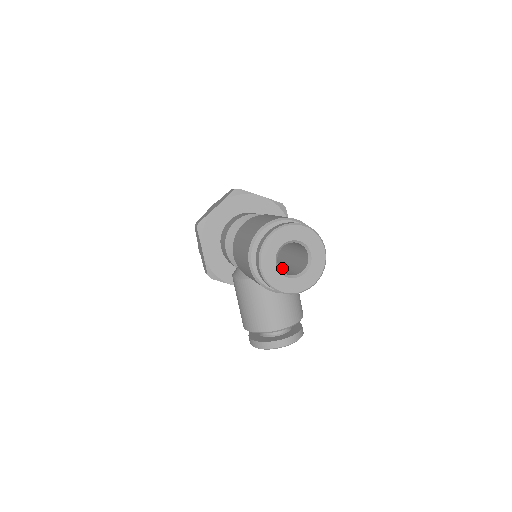
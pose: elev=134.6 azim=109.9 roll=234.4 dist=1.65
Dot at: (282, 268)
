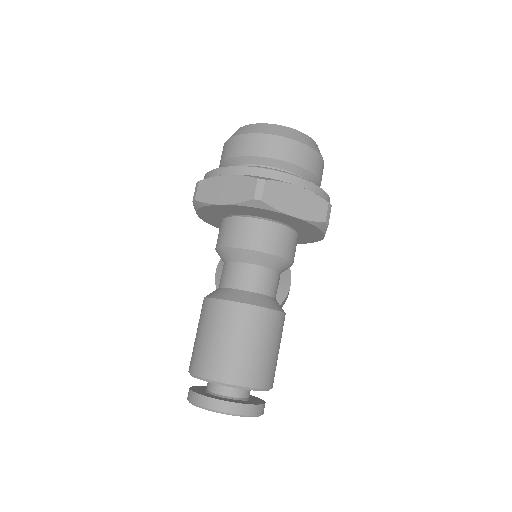
Dot at: occluded
